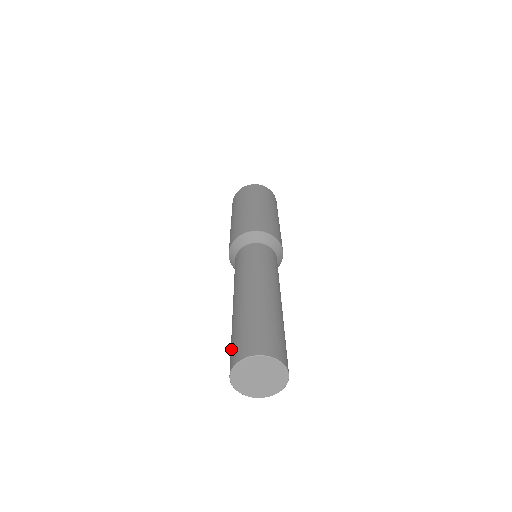
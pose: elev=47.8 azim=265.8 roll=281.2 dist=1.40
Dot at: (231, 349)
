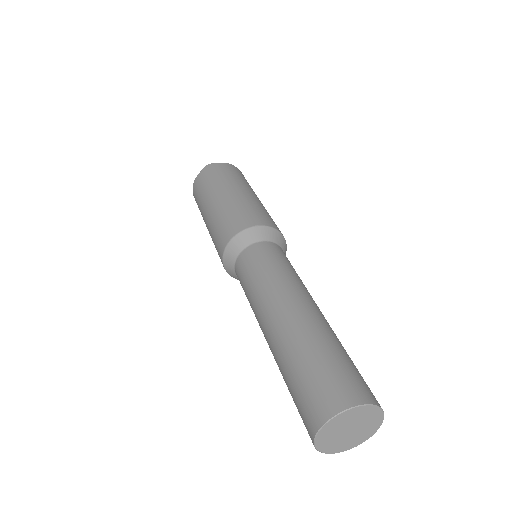
Dot at: (319, 380)
